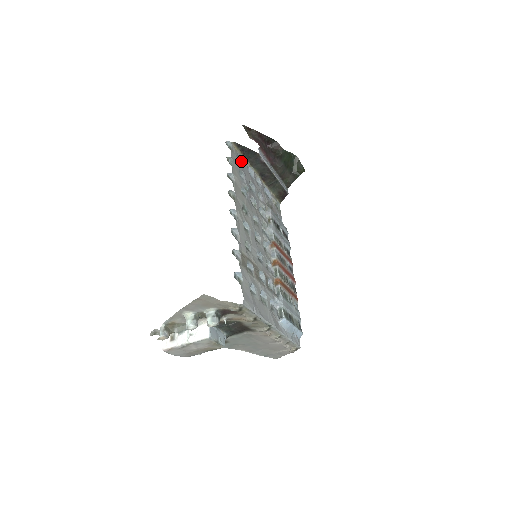
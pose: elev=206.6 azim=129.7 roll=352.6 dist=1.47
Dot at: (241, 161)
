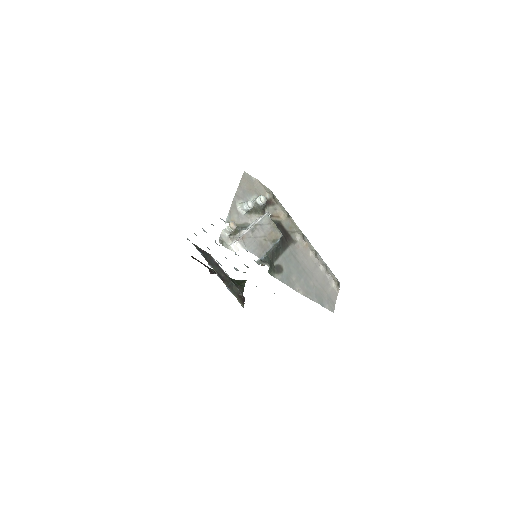
Dot at: (202, 254)
